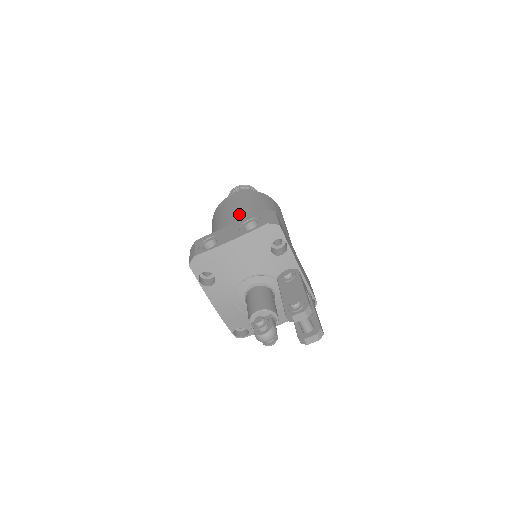
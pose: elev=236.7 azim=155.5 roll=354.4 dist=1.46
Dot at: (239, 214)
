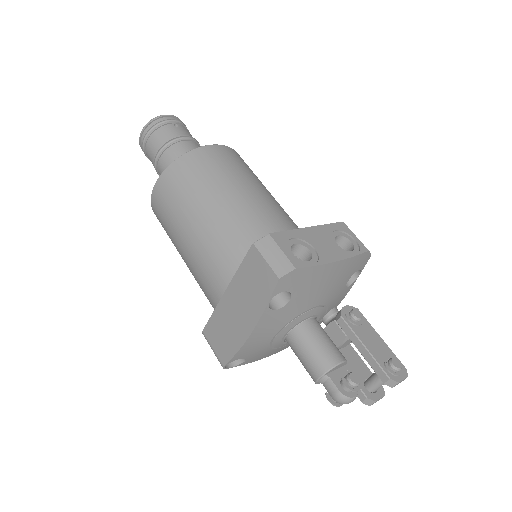
Dot at: (261, 194)
